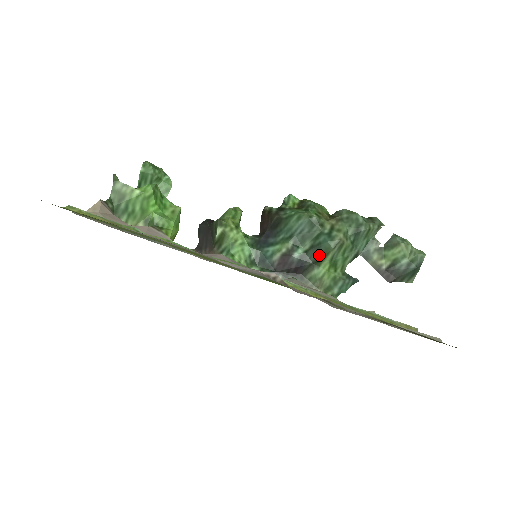
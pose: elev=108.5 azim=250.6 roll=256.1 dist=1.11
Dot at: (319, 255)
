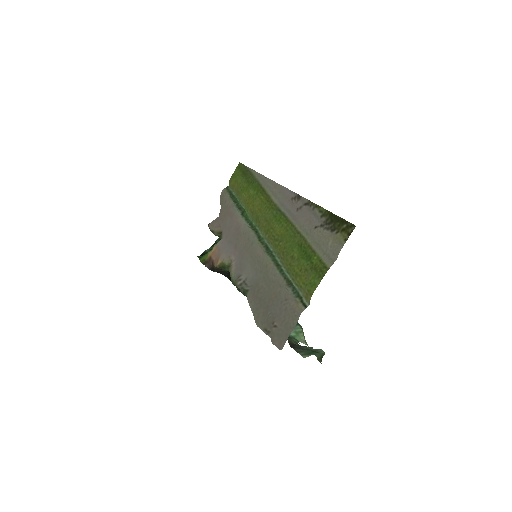
Dot at: occluded
